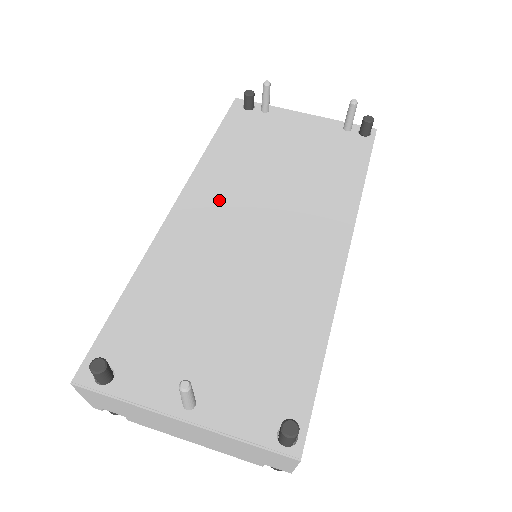
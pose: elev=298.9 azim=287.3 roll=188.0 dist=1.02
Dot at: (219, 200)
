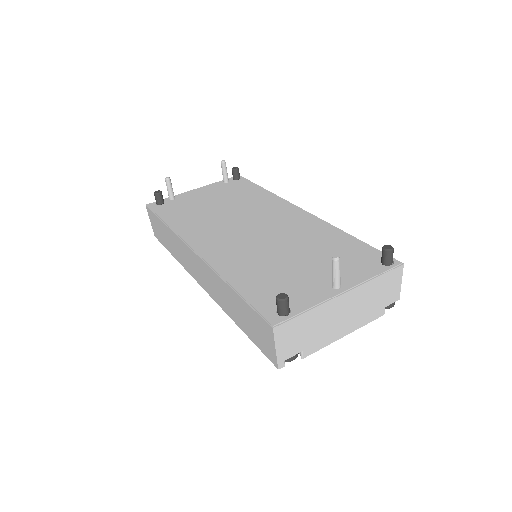
Dot at: (214, 234)
